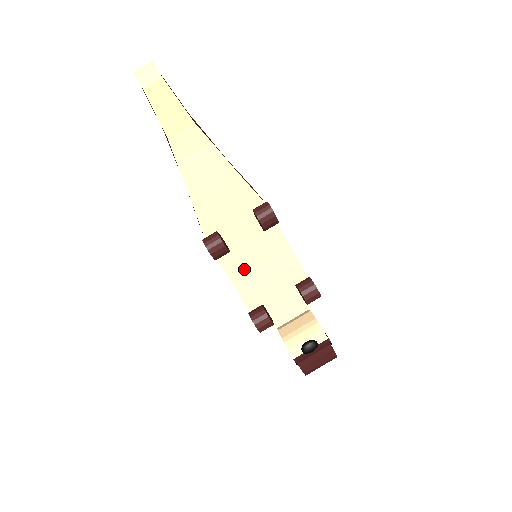
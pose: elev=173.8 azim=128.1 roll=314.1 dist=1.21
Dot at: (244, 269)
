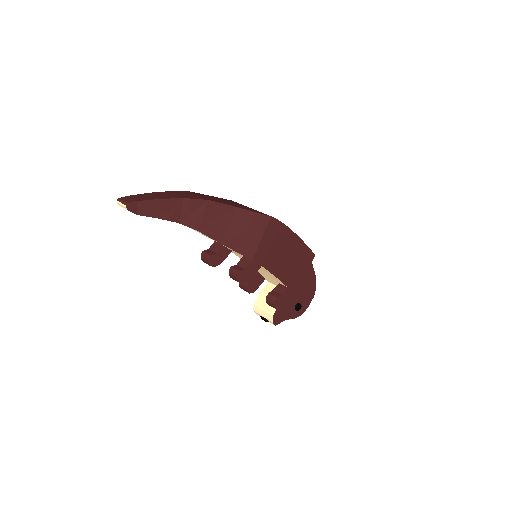
Dot at: occluded
